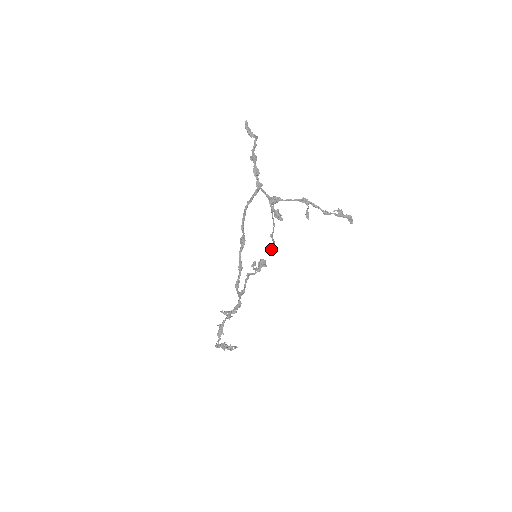
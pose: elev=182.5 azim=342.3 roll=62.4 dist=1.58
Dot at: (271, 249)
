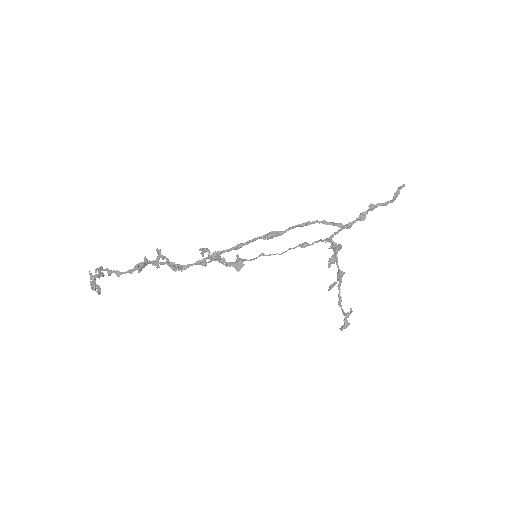
Dot at: occluded
